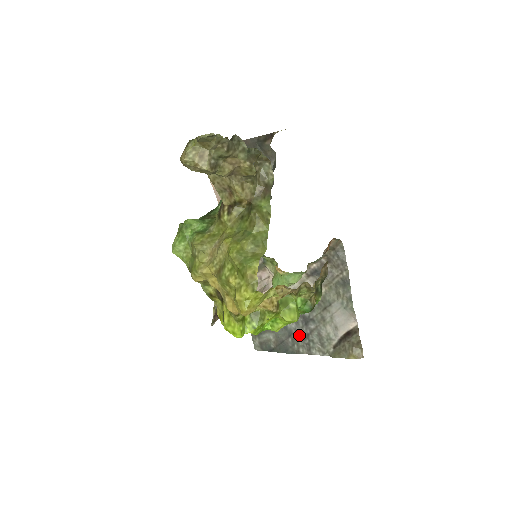
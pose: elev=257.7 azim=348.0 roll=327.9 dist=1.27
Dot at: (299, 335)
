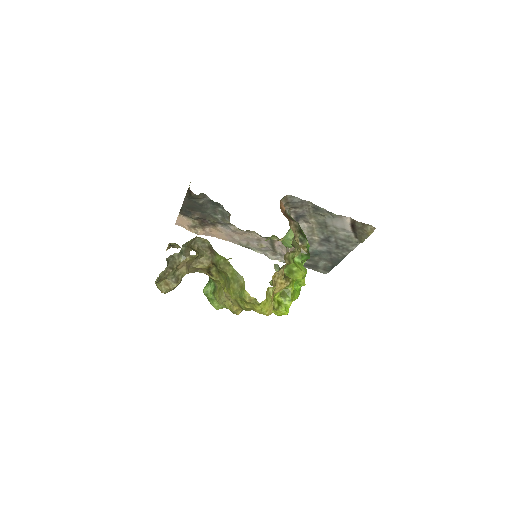
Dot at: (333, 249)
